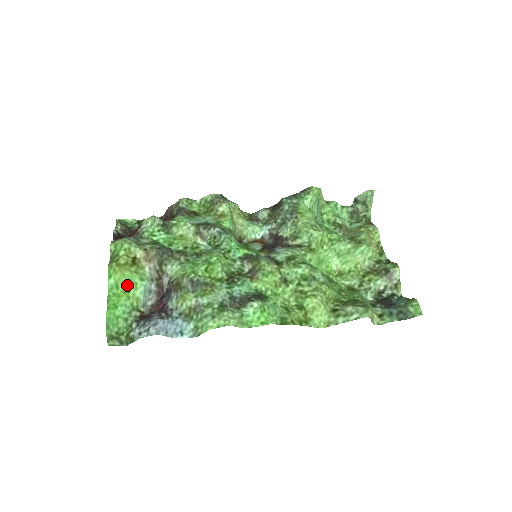
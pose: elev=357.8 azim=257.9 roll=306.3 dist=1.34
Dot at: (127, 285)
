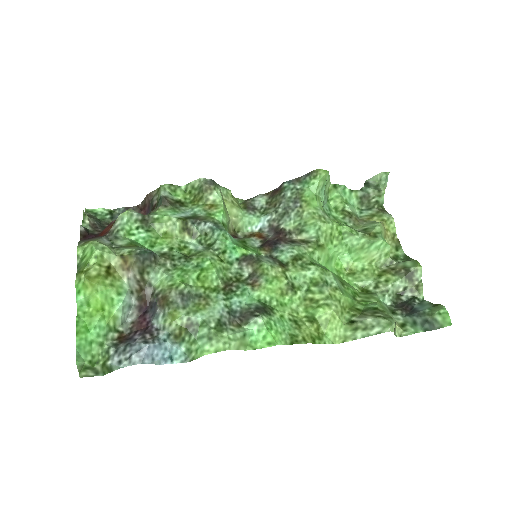
Dot at: (101, 302)
